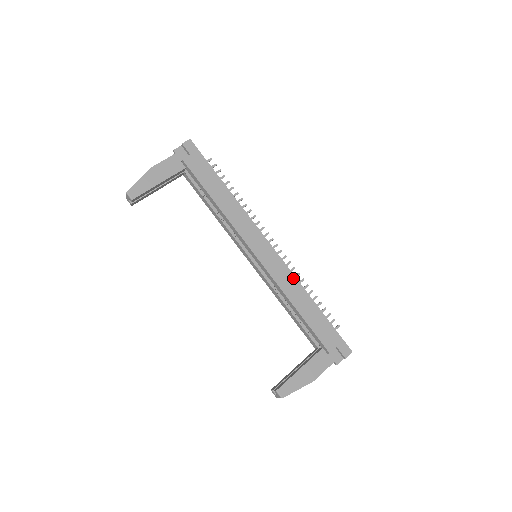
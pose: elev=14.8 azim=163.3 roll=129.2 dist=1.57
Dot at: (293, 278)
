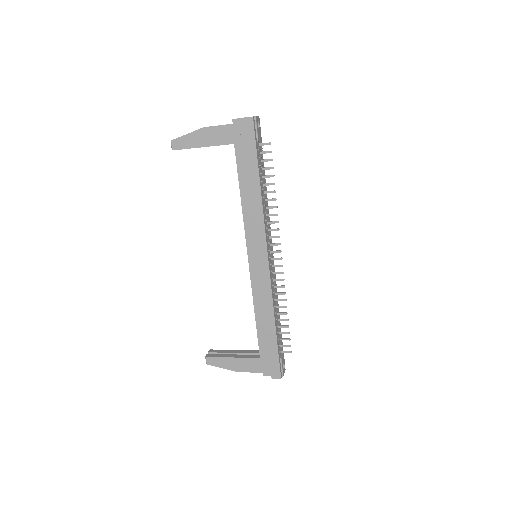
Dot at: (270, 297)
